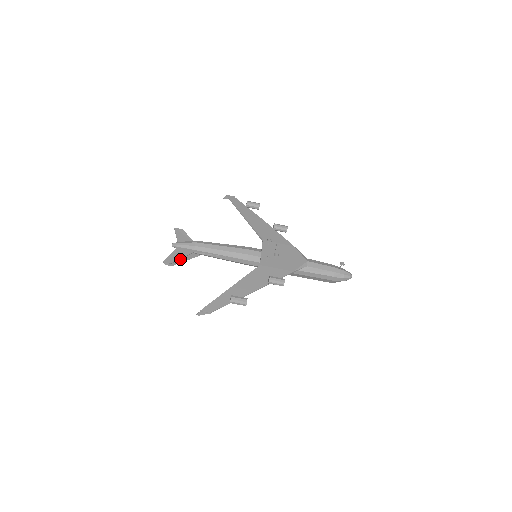
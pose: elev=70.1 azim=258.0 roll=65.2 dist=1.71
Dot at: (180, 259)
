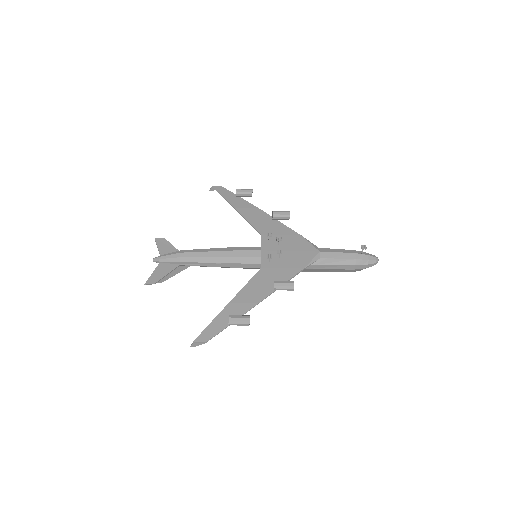
Dot at: (168, 274)
